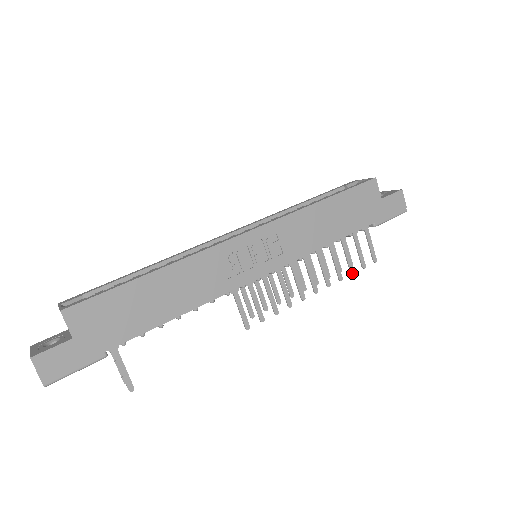
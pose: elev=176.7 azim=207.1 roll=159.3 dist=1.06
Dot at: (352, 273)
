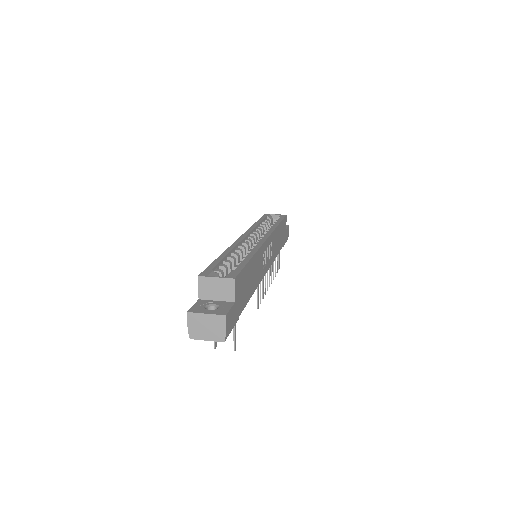
Dot at: occluded
